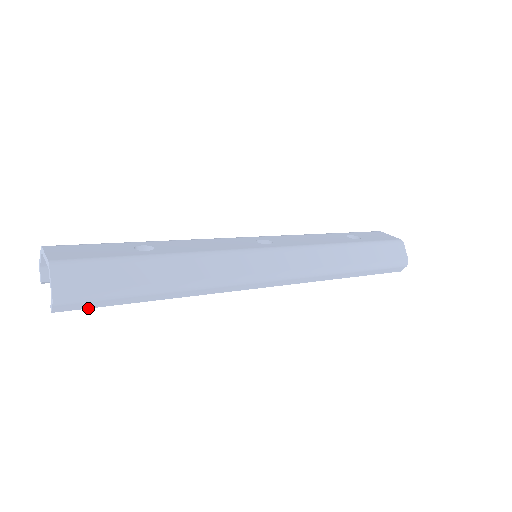
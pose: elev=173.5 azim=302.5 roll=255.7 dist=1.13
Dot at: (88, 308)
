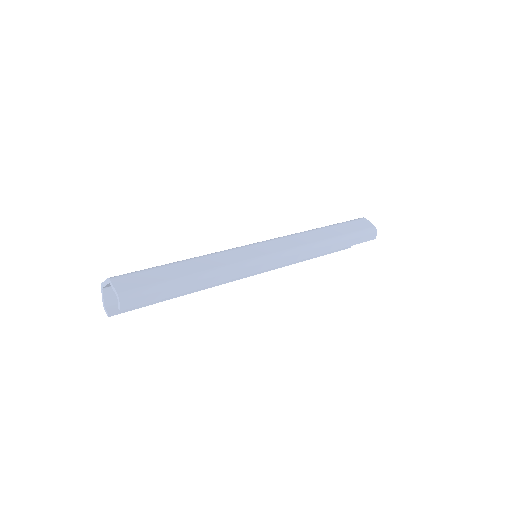
Dot at: occluded
